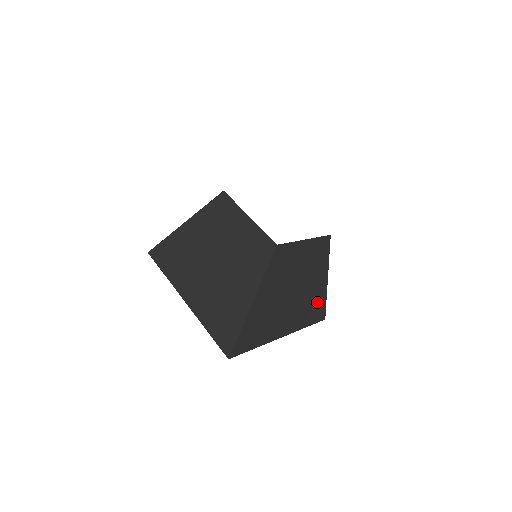
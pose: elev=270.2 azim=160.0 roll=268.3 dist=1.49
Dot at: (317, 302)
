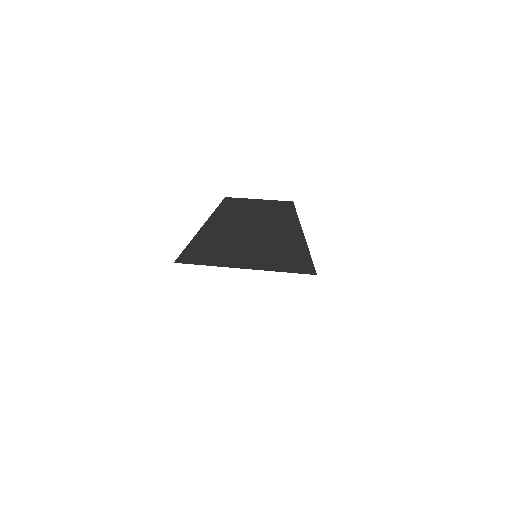
Dot at: occluded
